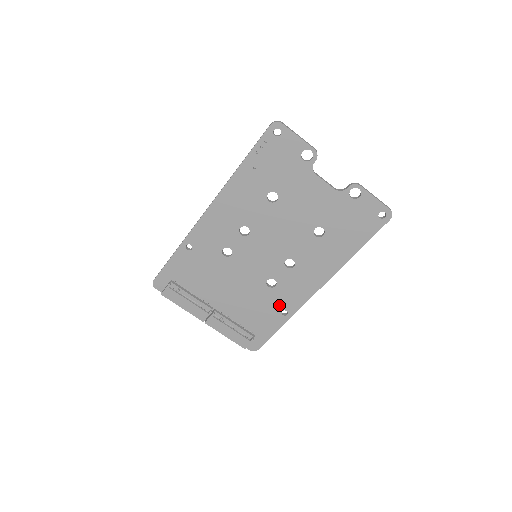
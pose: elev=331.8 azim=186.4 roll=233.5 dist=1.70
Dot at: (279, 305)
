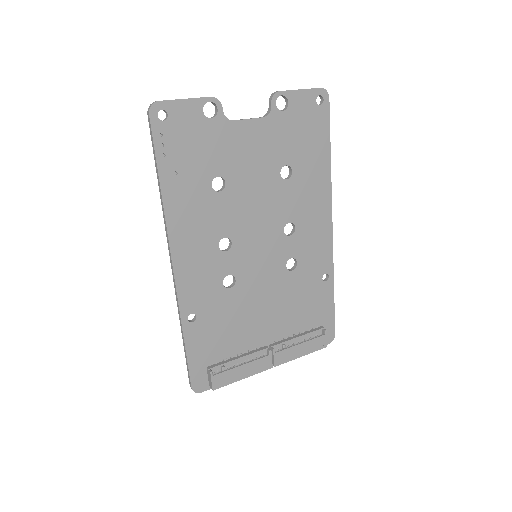
Dot at: (315, 276)
